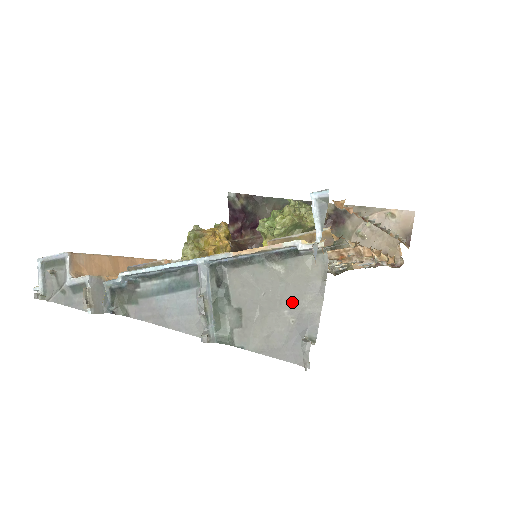
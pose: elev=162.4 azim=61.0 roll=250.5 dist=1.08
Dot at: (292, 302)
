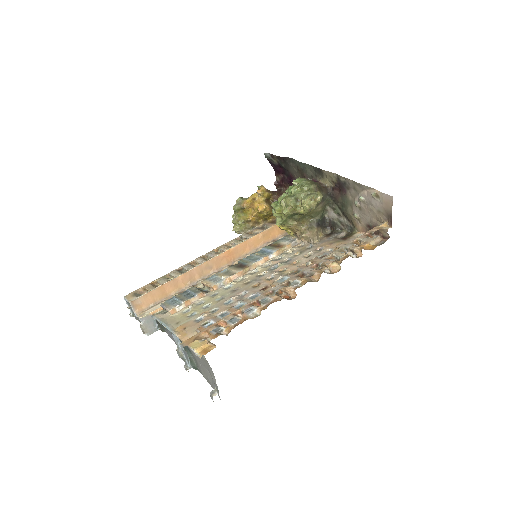
Dot at: (208, 369)
